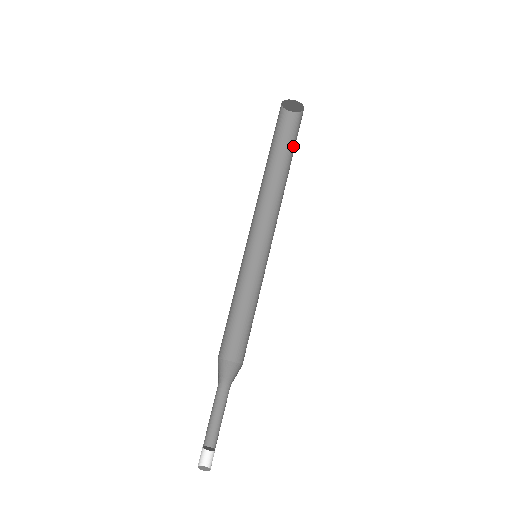
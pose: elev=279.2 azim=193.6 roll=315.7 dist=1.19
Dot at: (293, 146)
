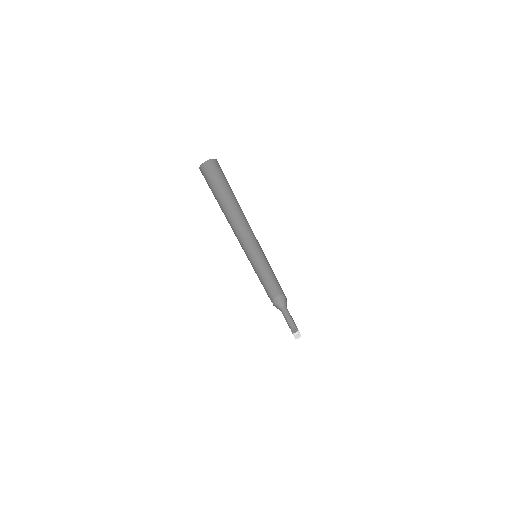
Dot at: occluded
